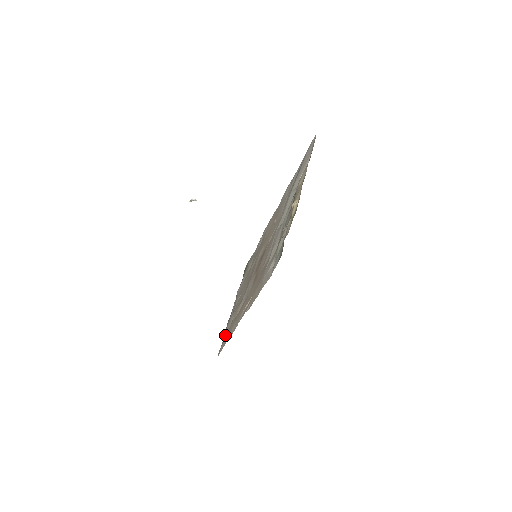
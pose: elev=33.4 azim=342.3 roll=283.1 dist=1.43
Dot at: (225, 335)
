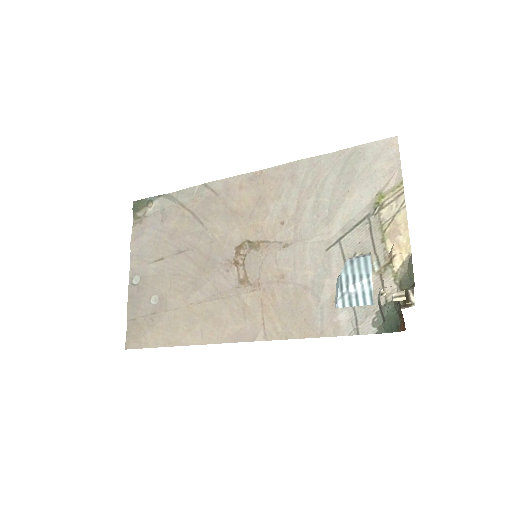
Dot at: (137, 318)
